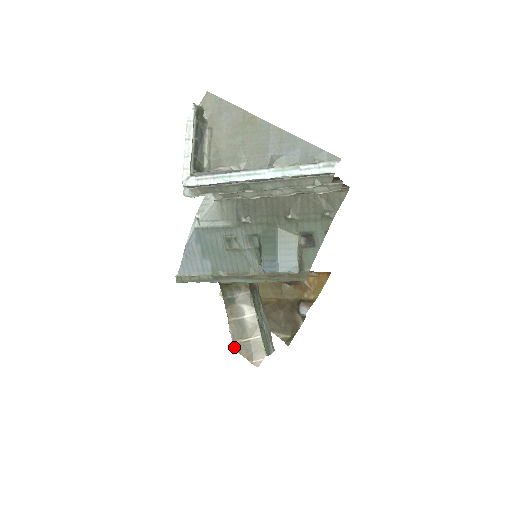
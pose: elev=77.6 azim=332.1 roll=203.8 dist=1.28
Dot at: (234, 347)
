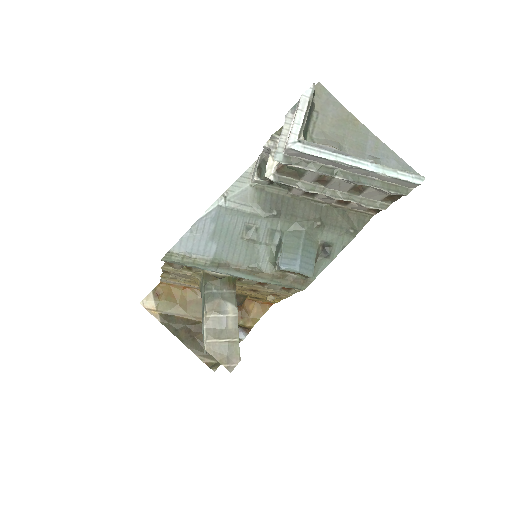
Dot at: (205, 347)
